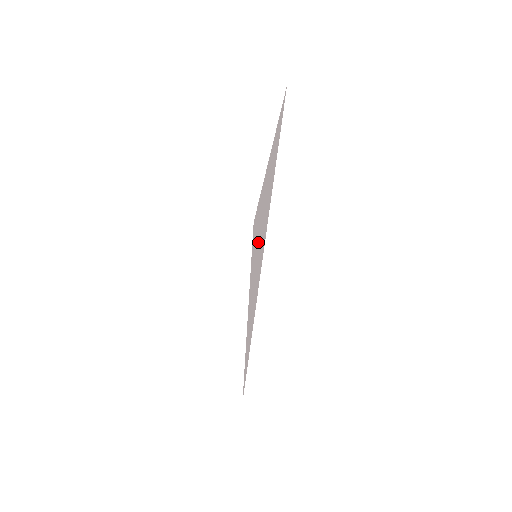
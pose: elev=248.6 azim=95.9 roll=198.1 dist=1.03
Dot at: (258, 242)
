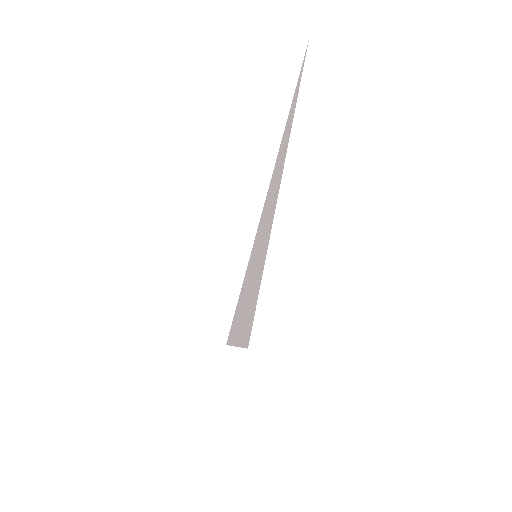
Dot at: (262, 228)
